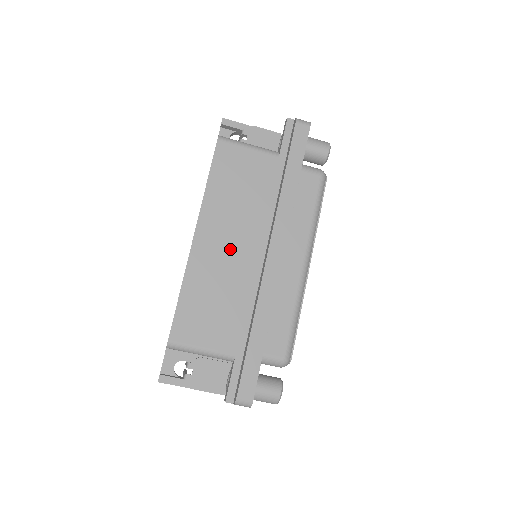
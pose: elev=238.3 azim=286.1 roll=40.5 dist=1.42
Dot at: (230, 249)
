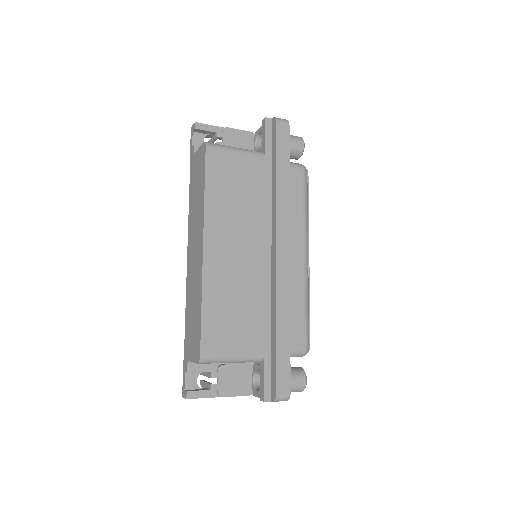
Dot at: (239, 254)
